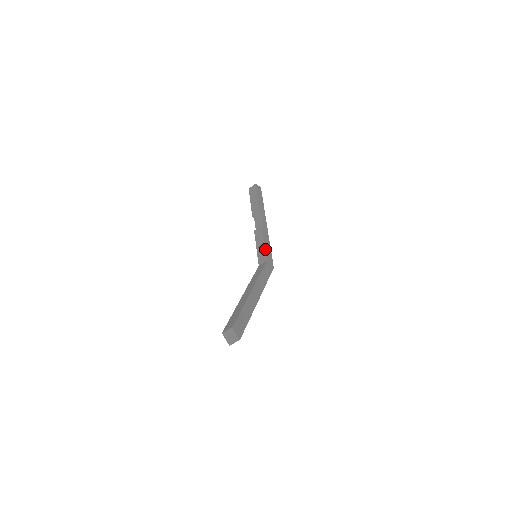
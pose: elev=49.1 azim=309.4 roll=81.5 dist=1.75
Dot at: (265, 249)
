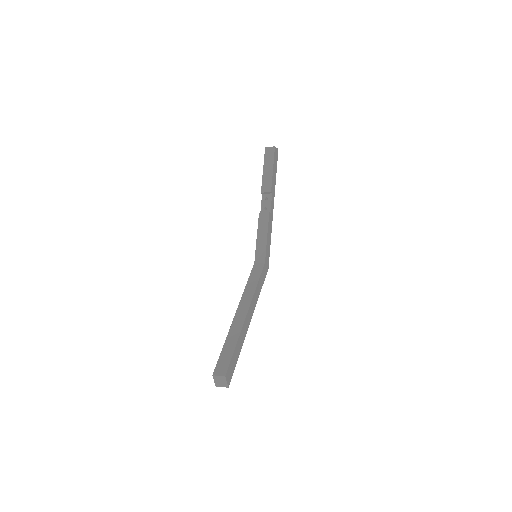
Dot at: (266, 246)
